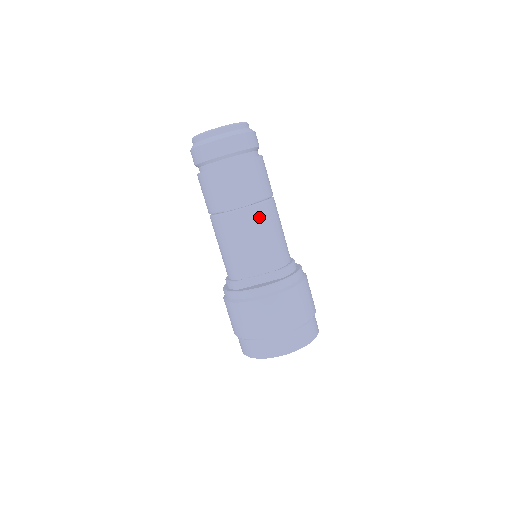
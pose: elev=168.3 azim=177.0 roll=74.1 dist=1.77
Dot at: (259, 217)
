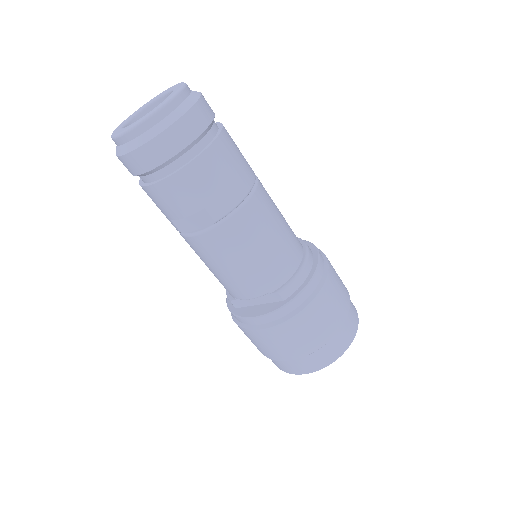
Dot at: (229, 238)
